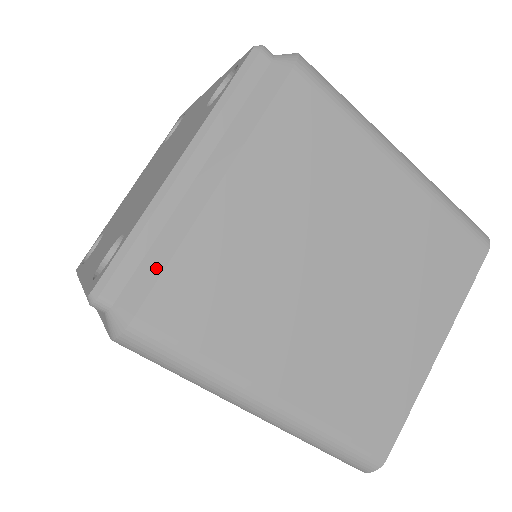
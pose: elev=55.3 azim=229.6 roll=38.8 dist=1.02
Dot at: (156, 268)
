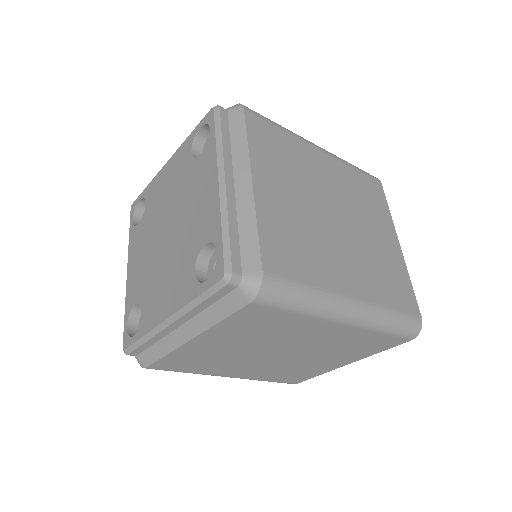
Dot at: (156, 356)
